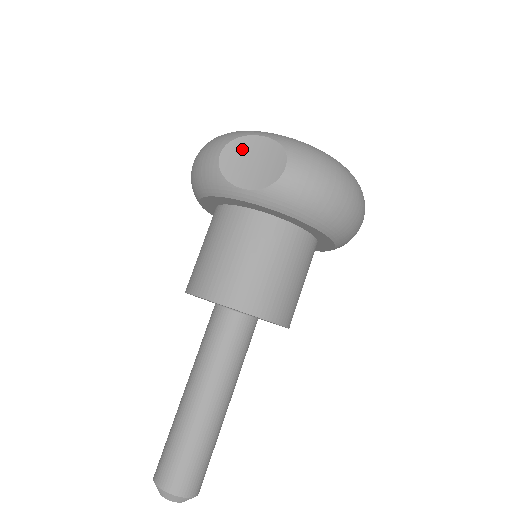
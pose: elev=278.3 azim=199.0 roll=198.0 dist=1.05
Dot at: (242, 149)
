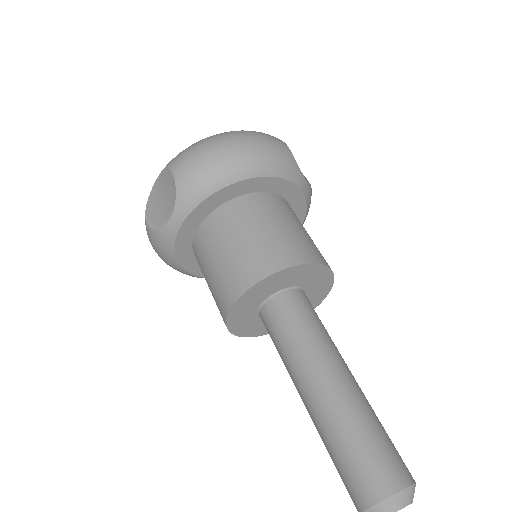
Dot at: (153, 204)
